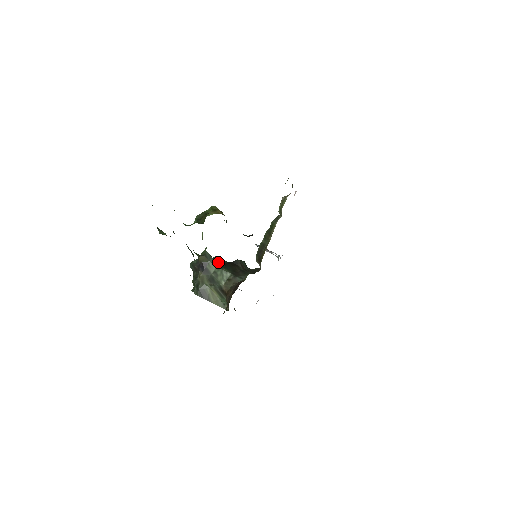
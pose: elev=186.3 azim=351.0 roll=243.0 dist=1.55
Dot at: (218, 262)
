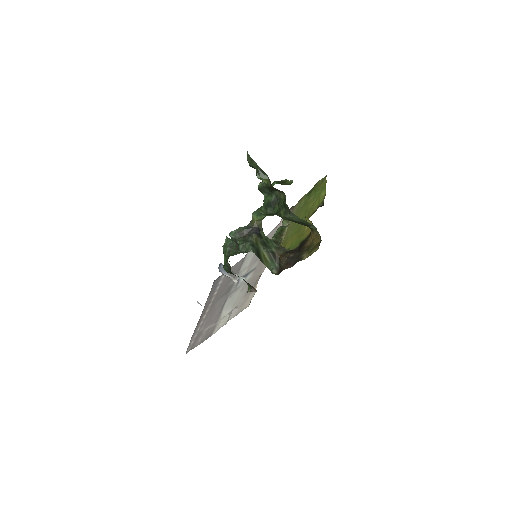
Dot at: occluded
